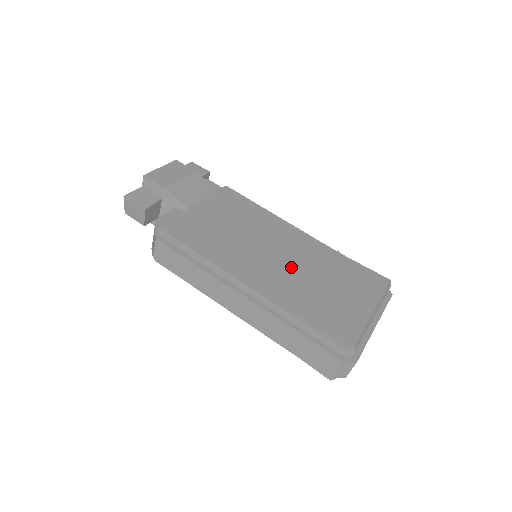
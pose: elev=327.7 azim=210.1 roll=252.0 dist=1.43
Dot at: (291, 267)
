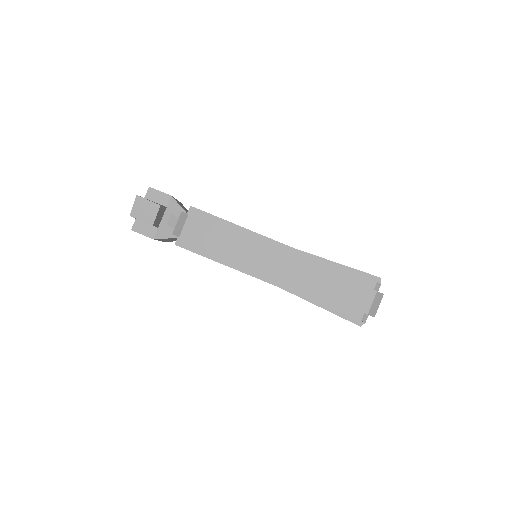
Dot at: occluded
